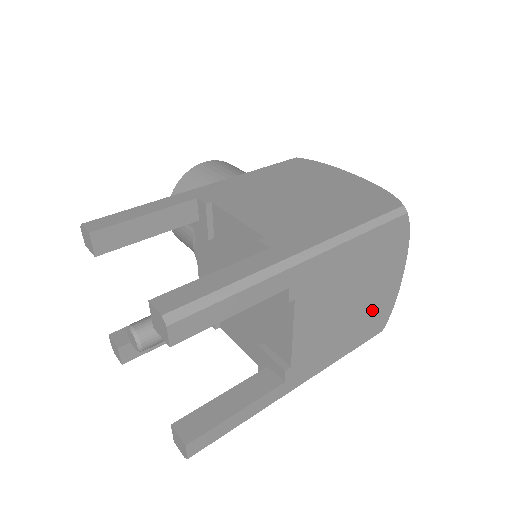
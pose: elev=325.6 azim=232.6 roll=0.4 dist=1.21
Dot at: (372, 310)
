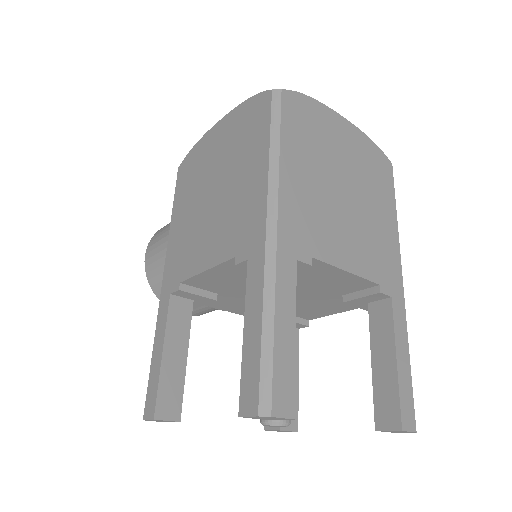
Dot at: (365, 169)
